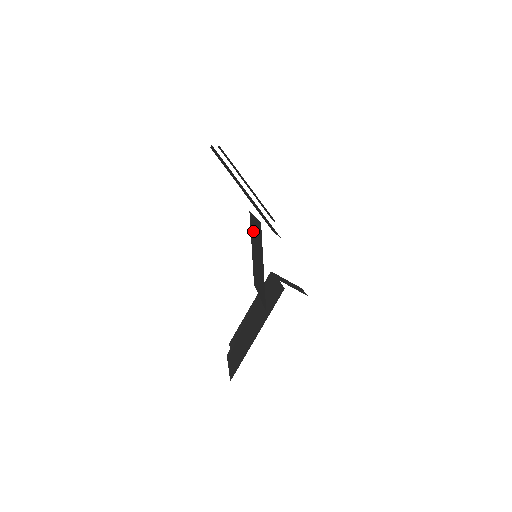
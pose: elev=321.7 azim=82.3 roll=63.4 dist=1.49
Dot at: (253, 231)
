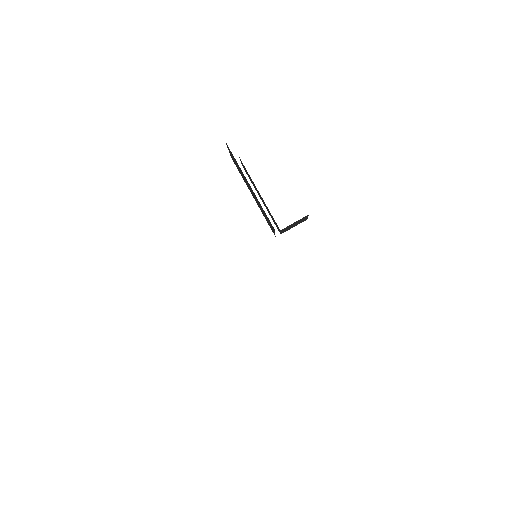
Dot at: occluded
